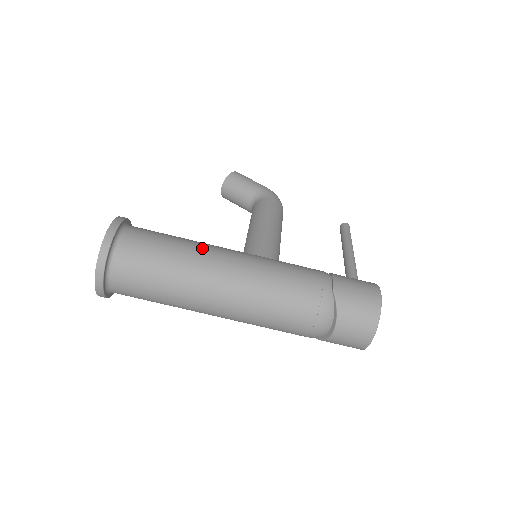
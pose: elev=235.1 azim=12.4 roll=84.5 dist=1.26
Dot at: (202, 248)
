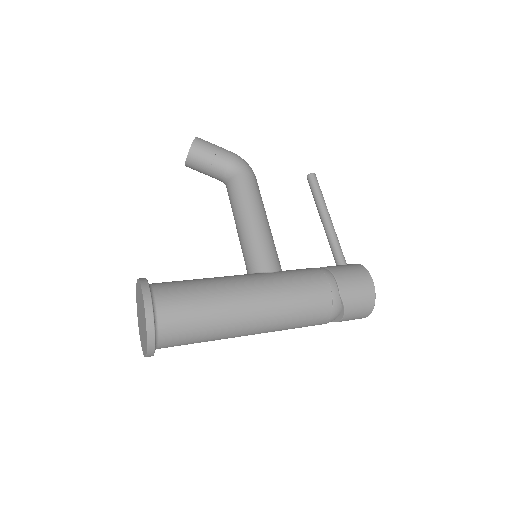
Dot at: (229, 295)
